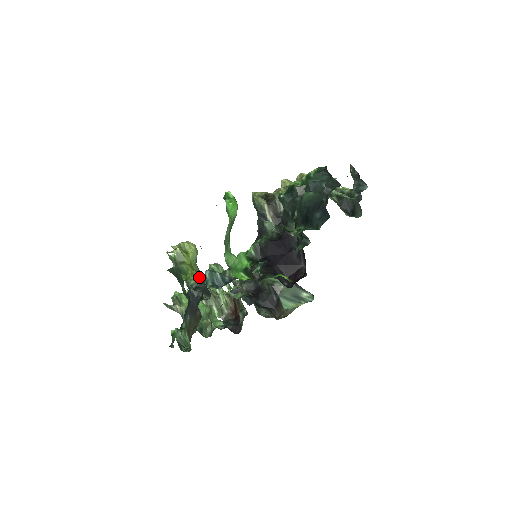
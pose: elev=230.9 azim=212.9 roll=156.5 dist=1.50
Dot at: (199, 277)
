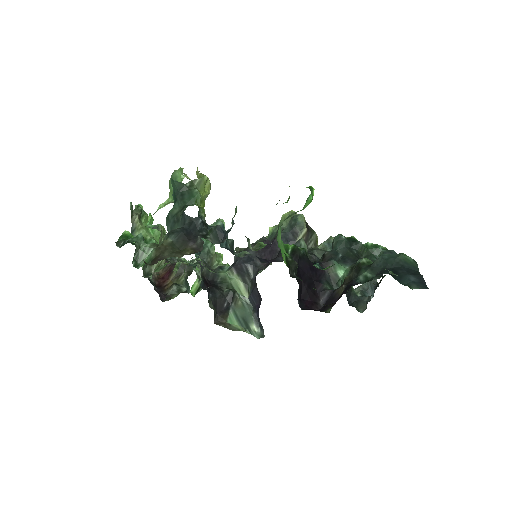
Dot at: occluded
